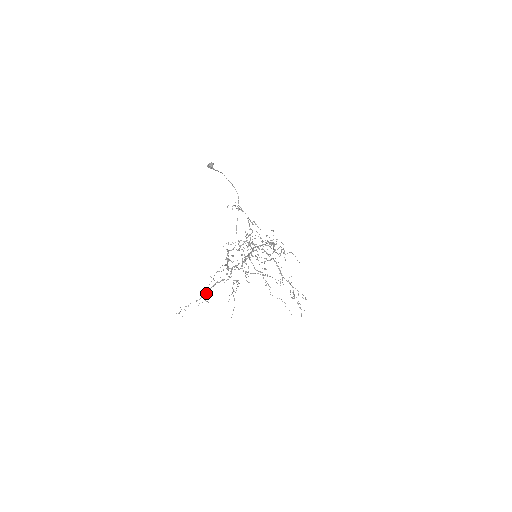
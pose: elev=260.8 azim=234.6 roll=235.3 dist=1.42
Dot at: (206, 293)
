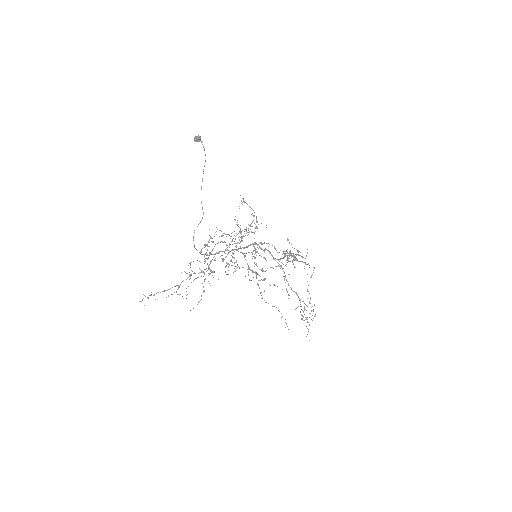
Dot at: occluded
